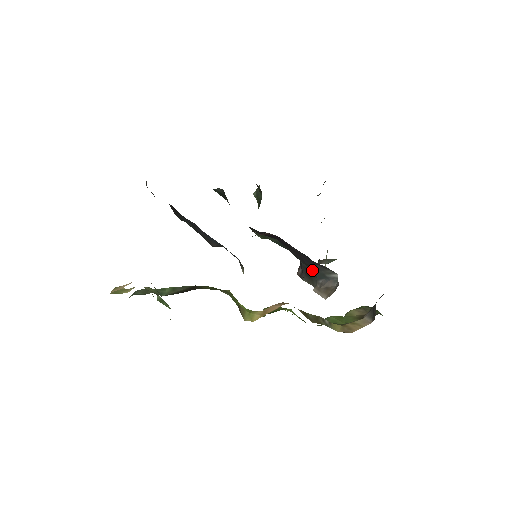
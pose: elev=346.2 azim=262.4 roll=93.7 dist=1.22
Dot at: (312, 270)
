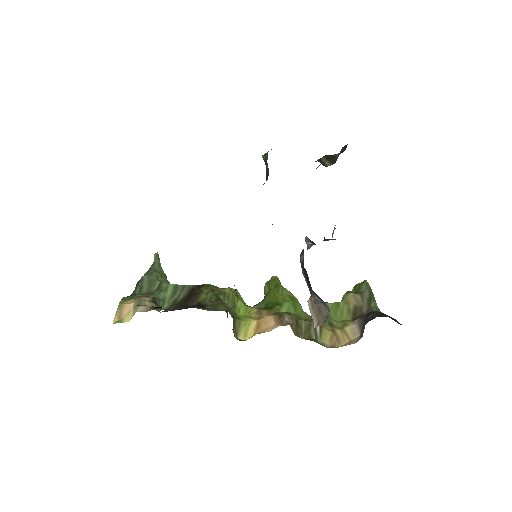
Dot at: (309, 281)
